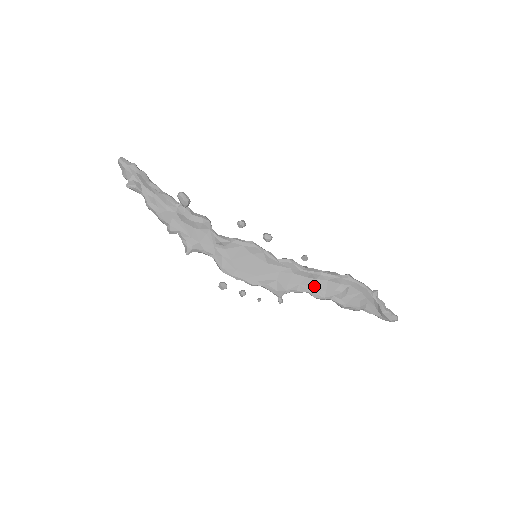
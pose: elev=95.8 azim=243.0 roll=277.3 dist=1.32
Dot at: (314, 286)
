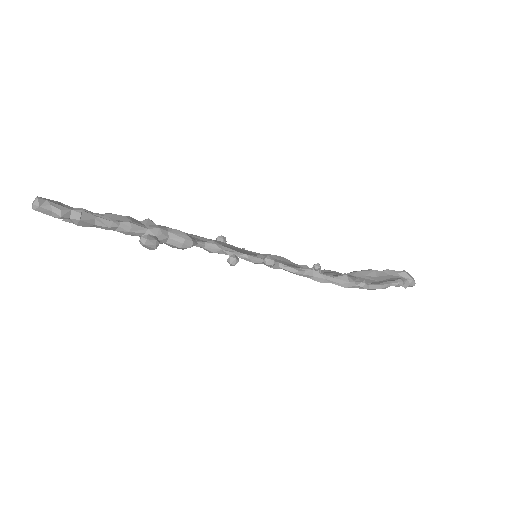
Dot at: occluded
